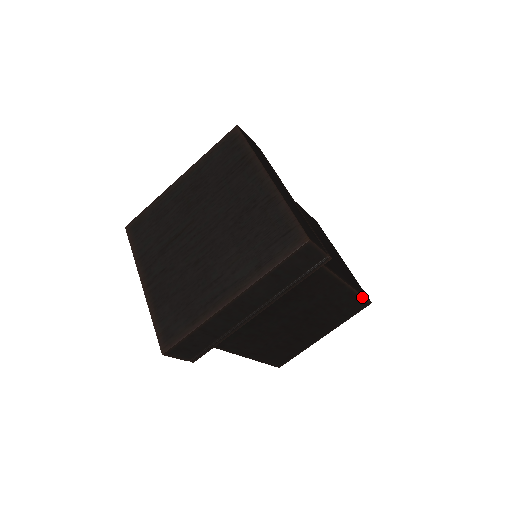
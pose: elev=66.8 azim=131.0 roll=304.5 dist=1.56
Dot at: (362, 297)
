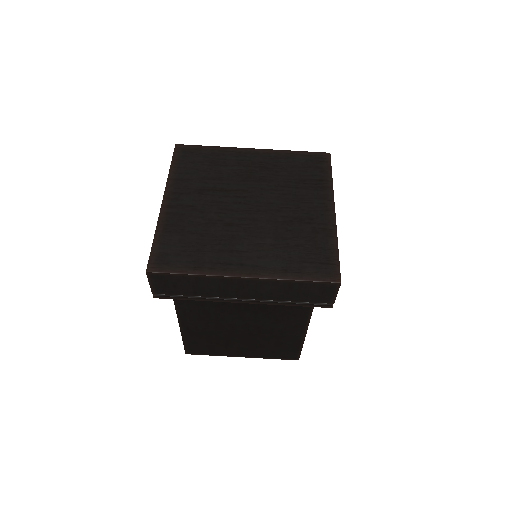
Dot at: (300, 351)
